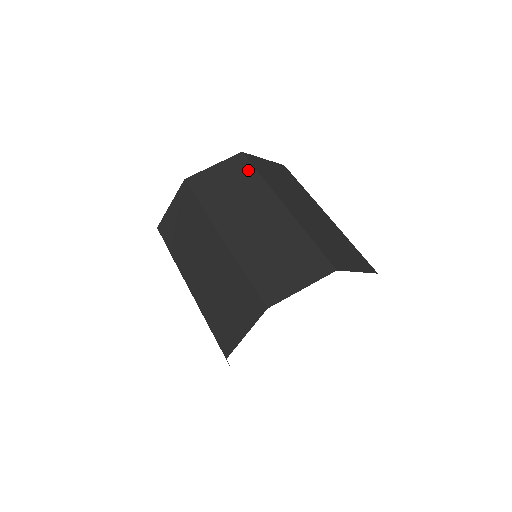
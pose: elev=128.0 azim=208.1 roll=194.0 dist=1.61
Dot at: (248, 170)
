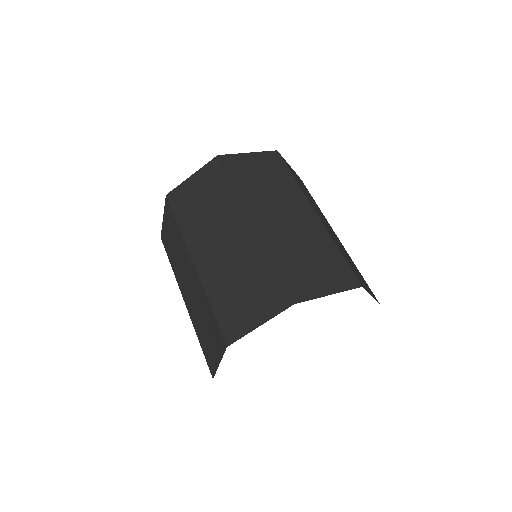
Dot at: (221, 179)
